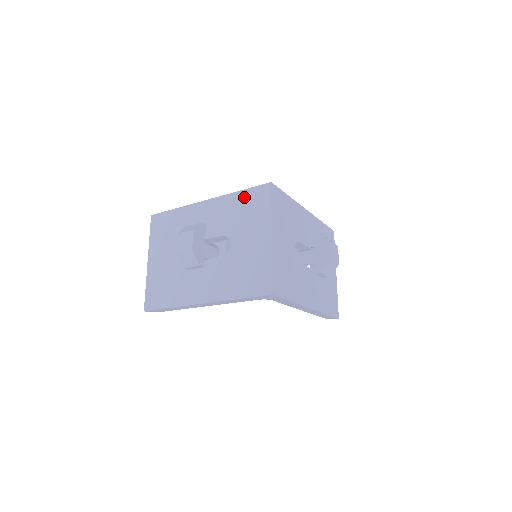
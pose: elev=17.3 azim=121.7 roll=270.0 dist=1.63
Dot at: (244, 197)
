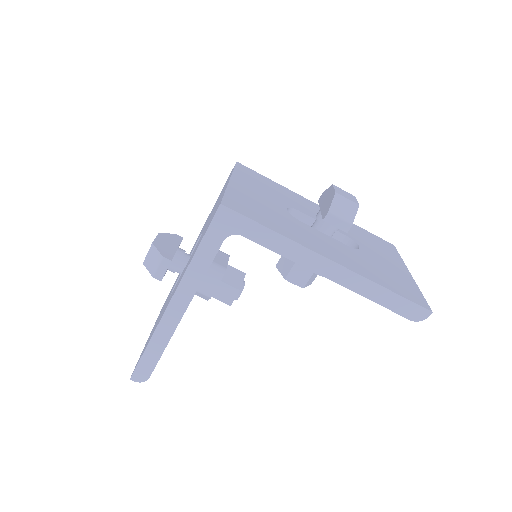
Dot at: occluded
